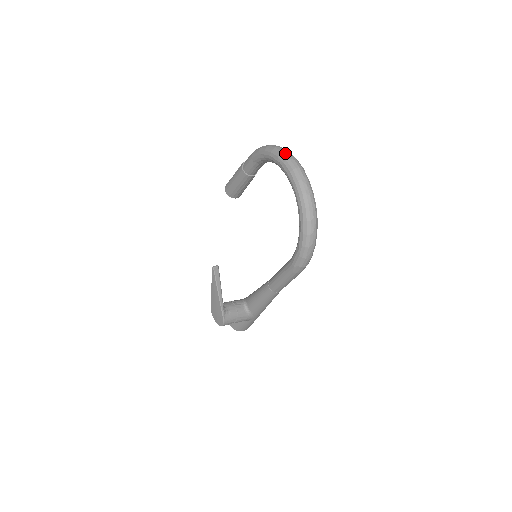
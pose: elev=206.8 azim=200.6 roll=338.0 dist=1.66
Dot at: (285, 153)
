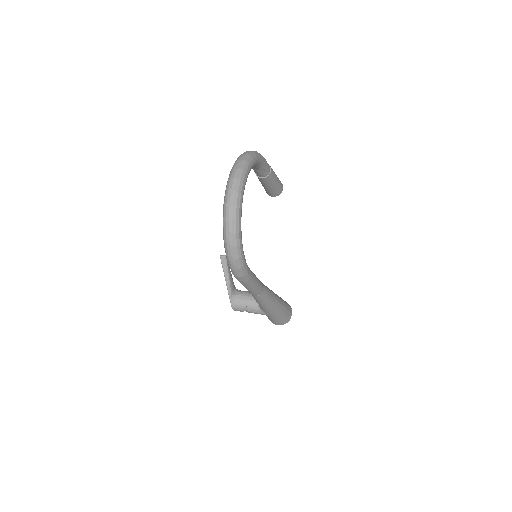
Dot at: (237, 162)
